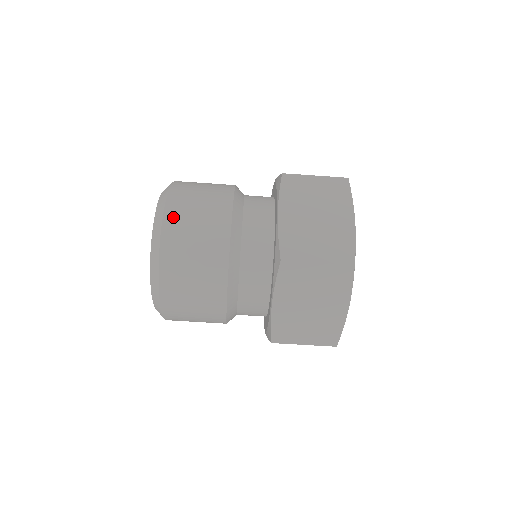
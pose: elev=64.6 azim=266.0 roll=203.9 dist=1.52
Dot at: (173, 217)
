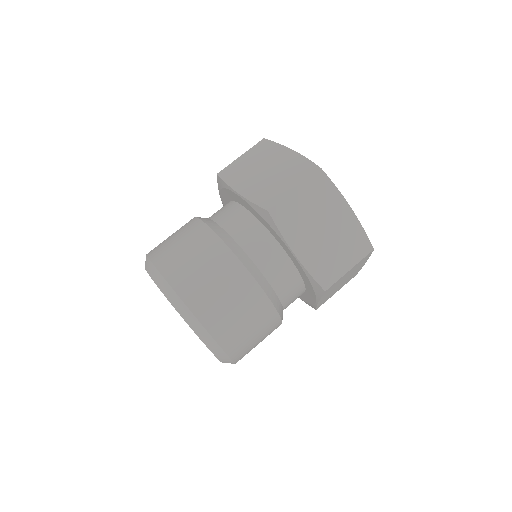
Dot at: occluded
